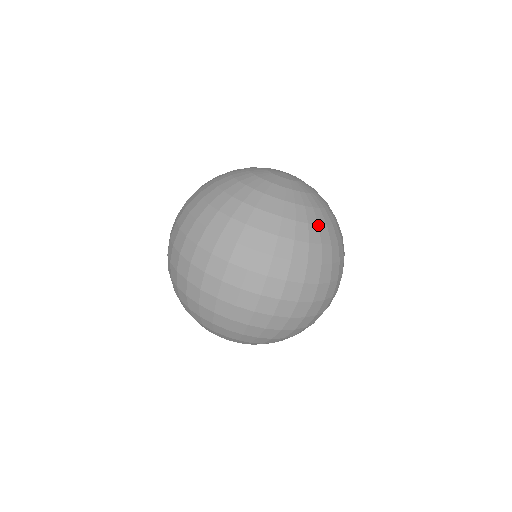
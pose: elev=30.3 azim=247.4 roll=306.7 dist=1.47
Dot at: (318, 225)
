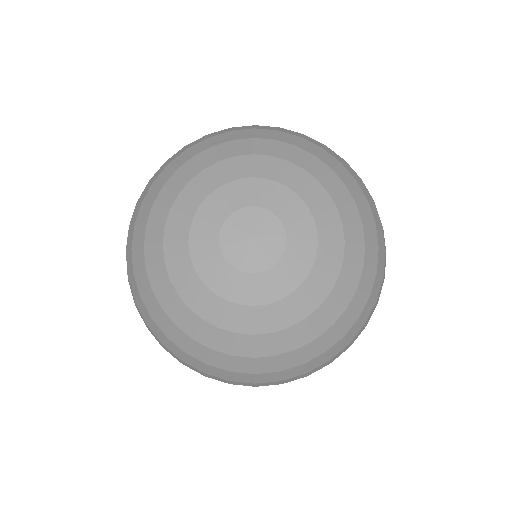
Dot at: (296, 349)
